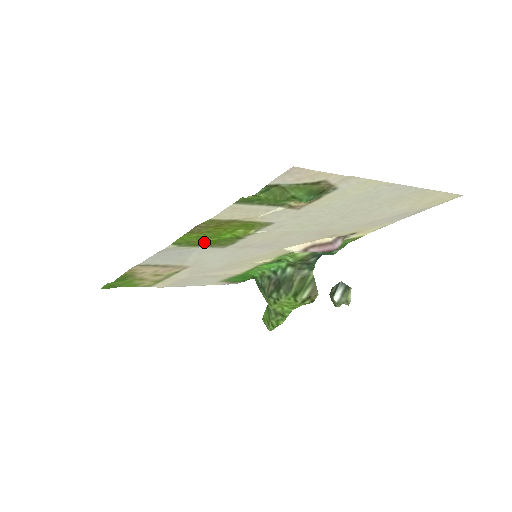
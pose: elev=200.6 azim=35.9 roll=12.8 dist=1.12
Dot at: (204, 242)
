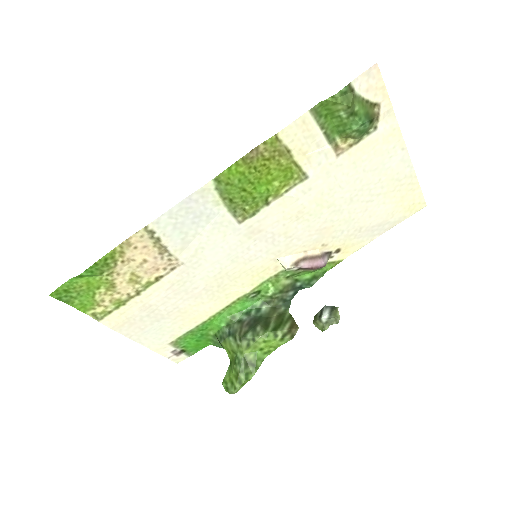
Dot at: (238, 193)
